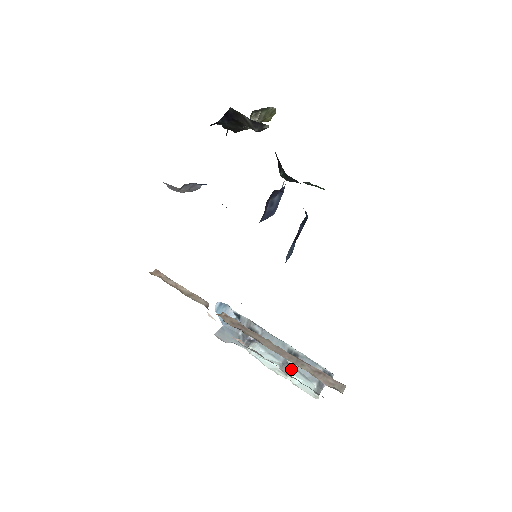
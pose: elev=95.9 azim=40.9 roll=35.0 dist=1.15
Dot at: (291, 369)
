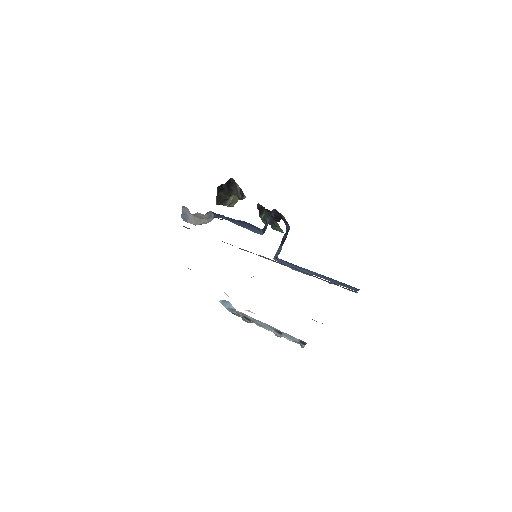
Dot at: occluded
